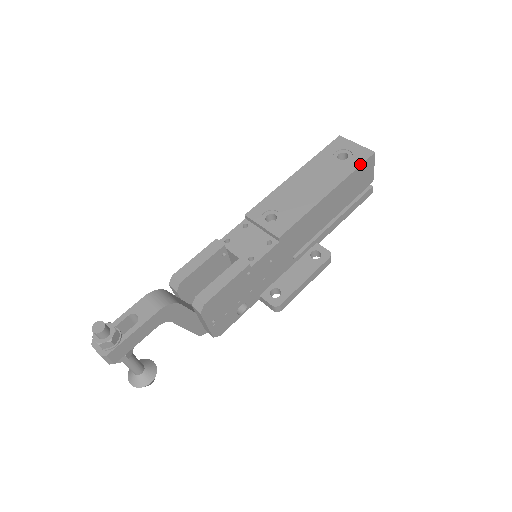
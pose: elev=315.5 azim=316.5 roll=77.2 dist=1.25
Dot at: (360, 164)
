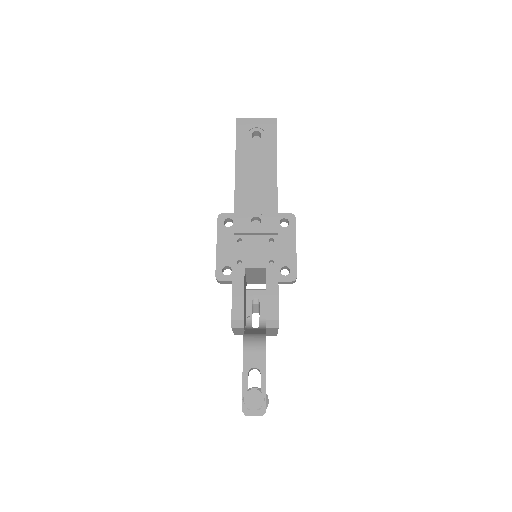
Dot at: (276, 135)
